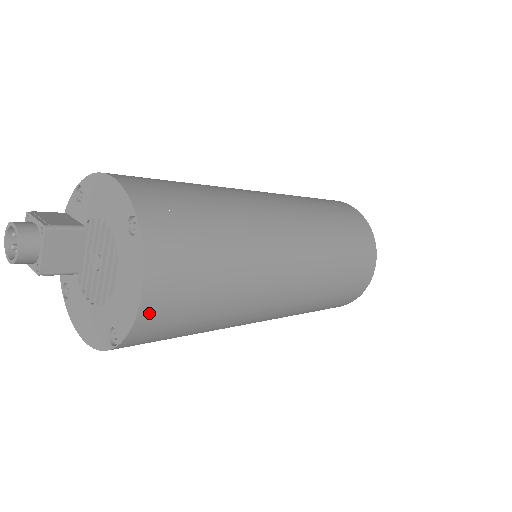
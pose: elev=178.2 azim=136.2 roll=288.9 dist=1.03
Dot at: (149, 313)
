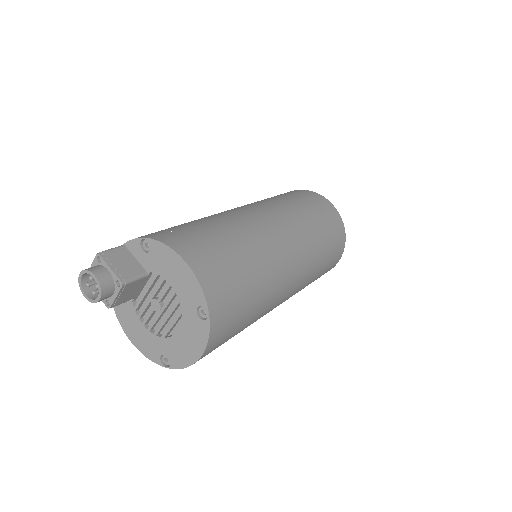
Dot at: occluded
